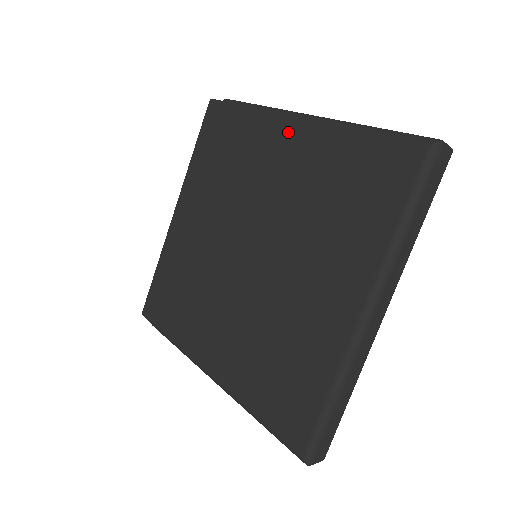
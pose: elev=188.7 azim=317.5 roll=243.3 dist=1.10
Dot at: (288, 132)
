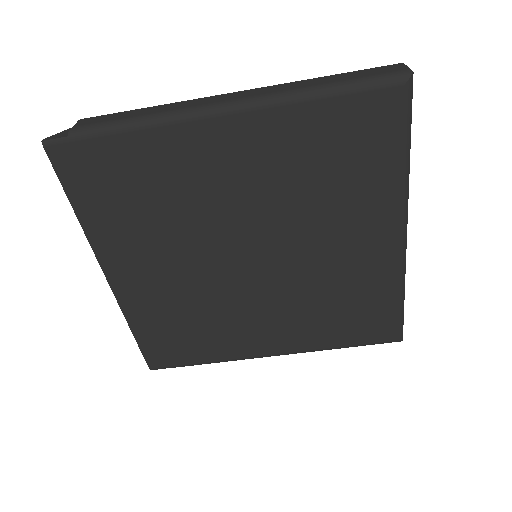
Dot at: (217, 134)
